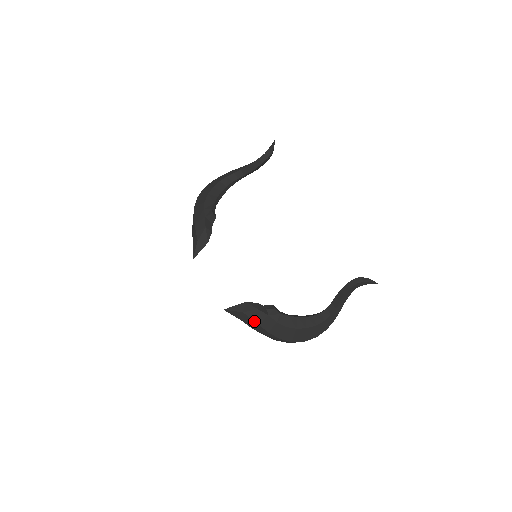
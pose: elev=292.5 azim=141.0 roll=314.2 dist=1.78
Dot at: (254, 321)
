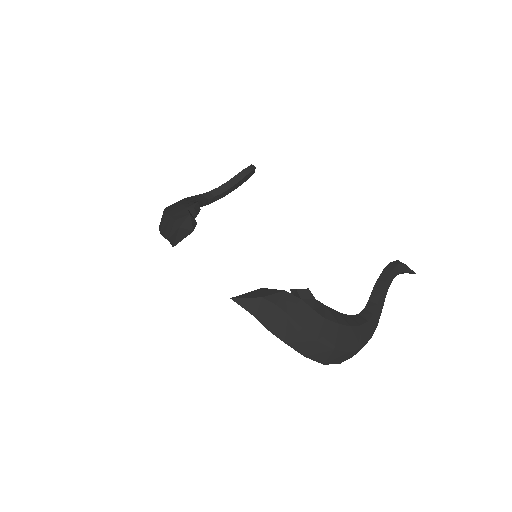
Dot at: (281, 308)
